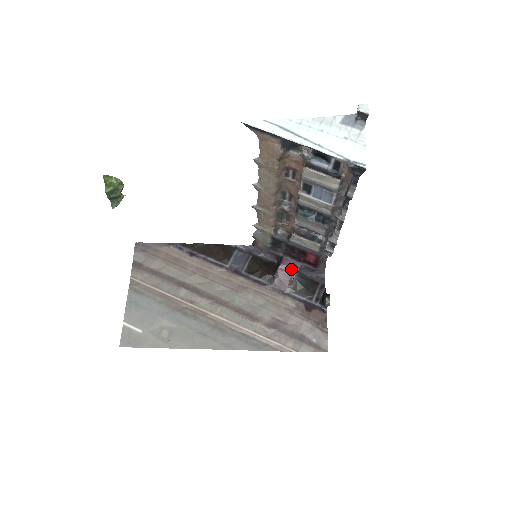
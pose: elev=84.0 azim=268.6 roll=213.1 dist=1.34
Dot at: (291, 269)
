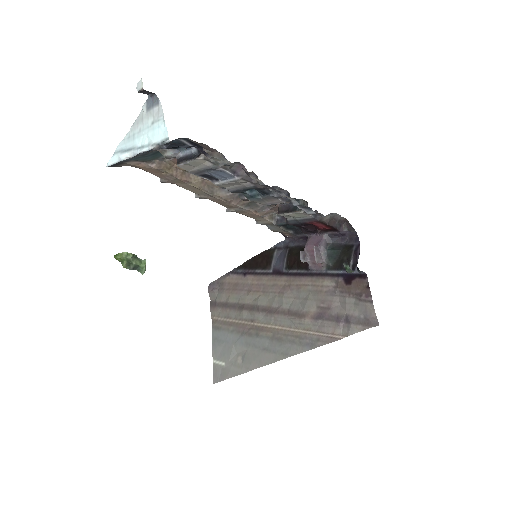
Dot at: occluded
